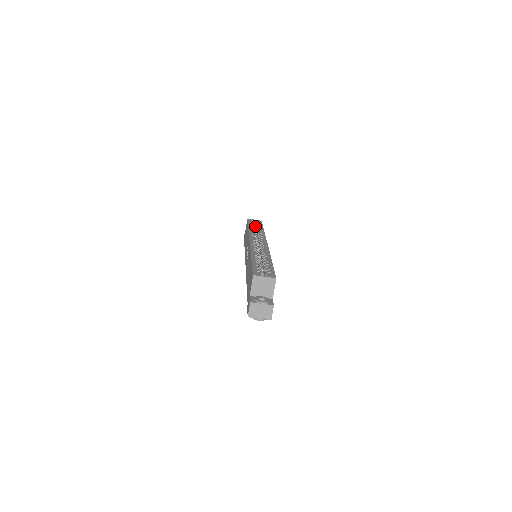
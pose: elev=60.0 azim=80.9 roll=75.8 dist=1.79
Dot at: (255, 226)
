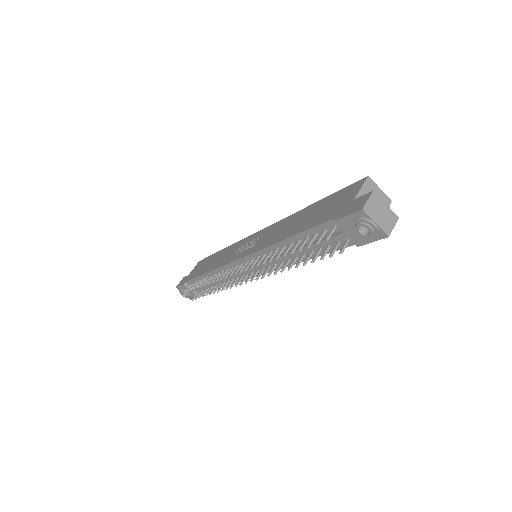
Dot at: occluded
